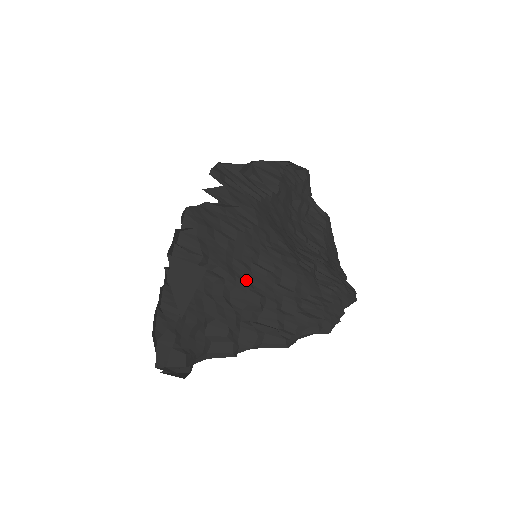
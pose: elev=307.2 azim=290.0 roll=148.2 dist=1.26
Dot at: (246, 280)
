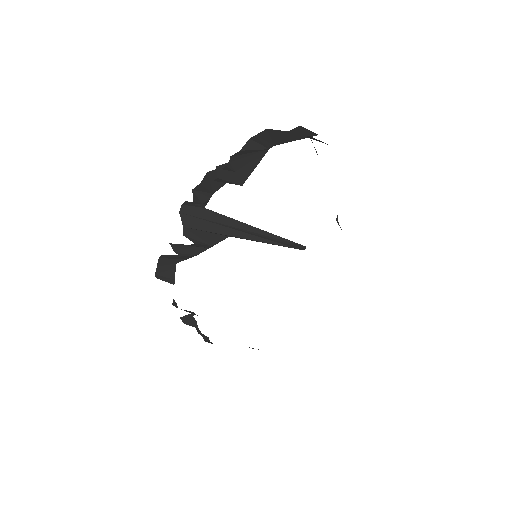
Dot at: occluded
